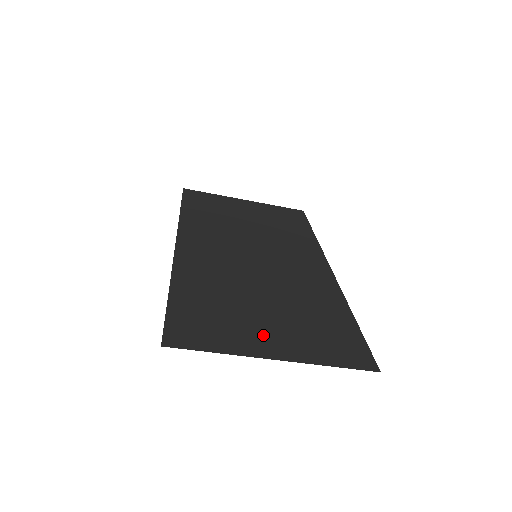
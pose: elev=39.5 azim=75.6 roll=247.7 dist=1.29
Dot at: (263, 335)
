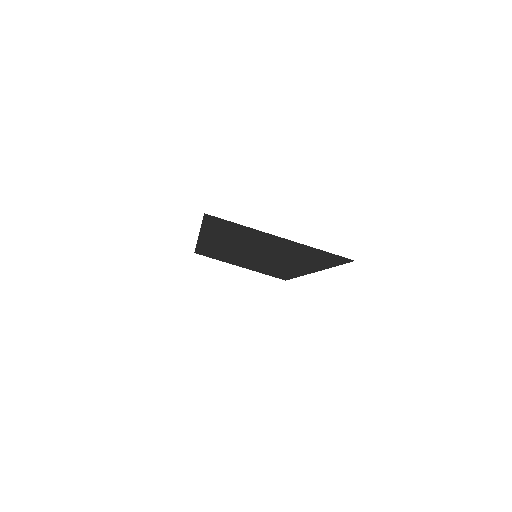
Dot at: (270, 239)
